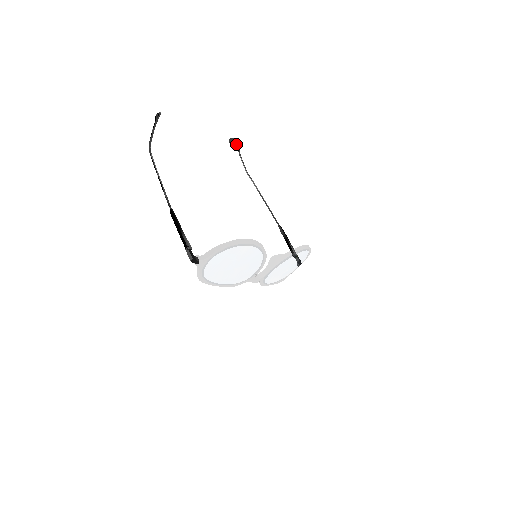
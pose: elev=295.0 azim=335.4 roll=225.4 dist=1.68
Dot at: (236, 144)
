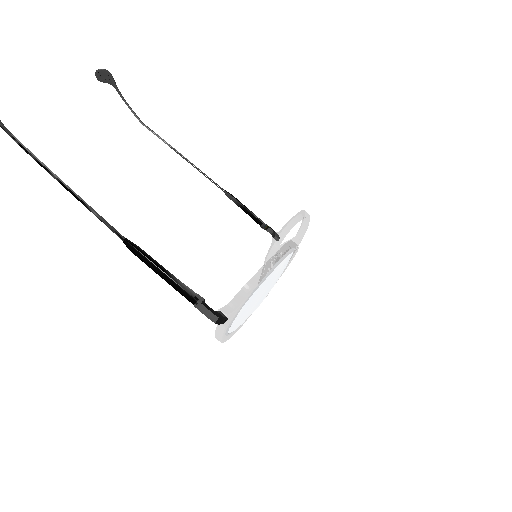
Dot at: (109, 78)
